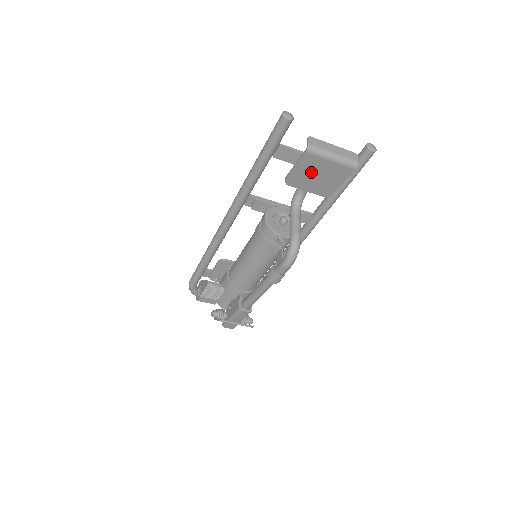
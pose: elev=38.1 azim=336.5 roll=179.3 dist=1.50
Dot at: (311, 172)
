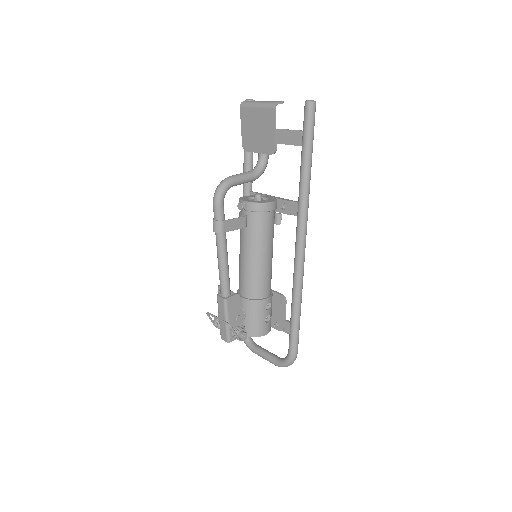
Dot at: (252, 128)
